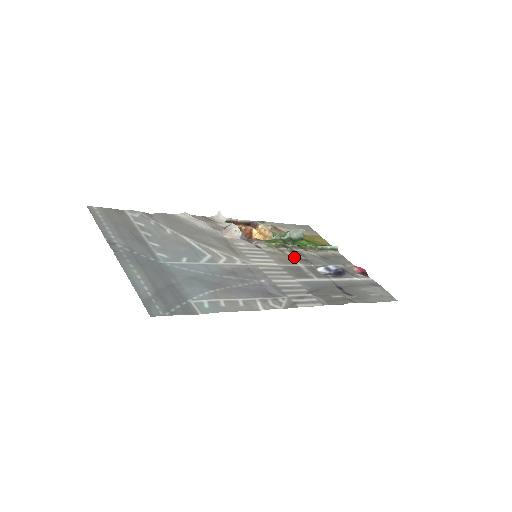
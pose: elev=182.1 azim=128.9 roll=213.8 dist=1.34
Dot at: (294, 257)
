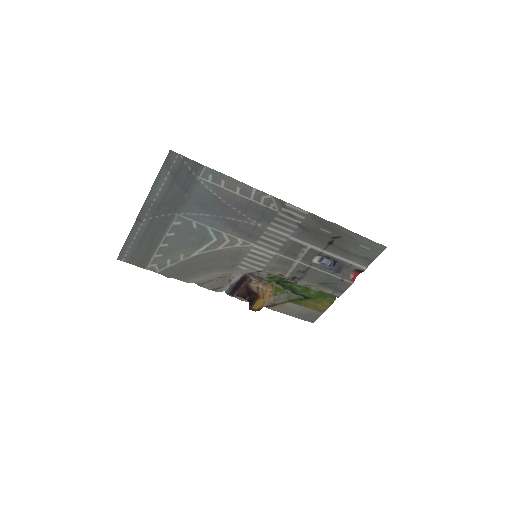
Dot at: (292, 271)
